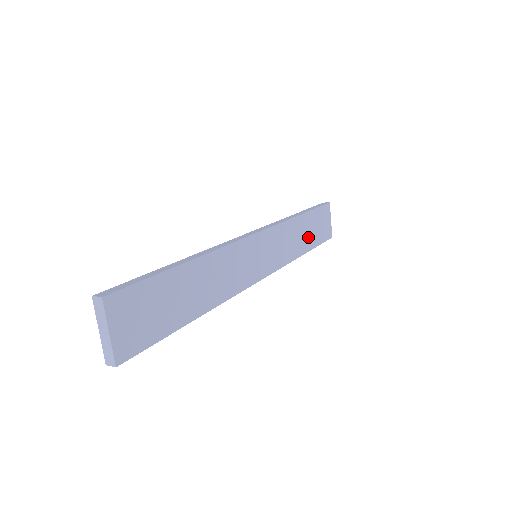
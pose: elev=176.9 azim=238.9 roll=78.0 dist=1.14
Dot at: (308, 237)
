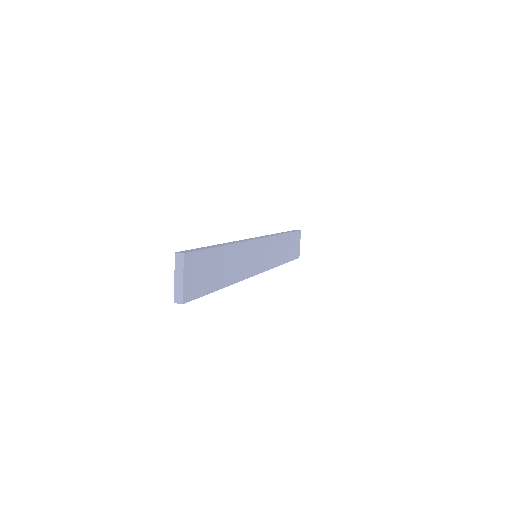
Dot at: (286, 252)
